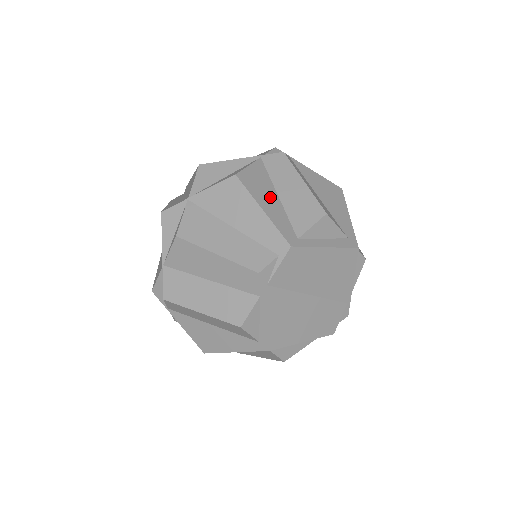
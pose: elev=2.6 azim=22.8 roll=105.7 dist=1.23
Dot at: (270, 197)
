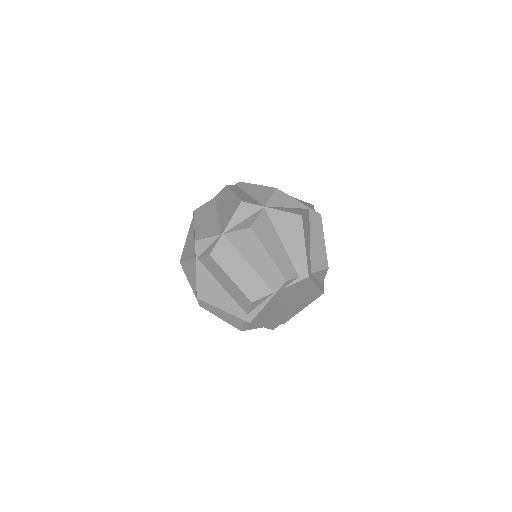
Dot at: (308, 239)
